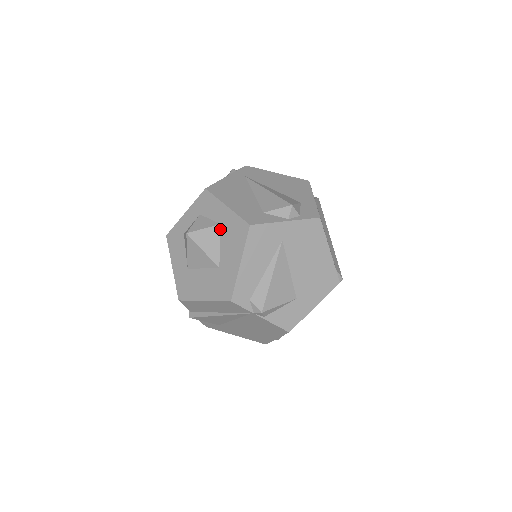
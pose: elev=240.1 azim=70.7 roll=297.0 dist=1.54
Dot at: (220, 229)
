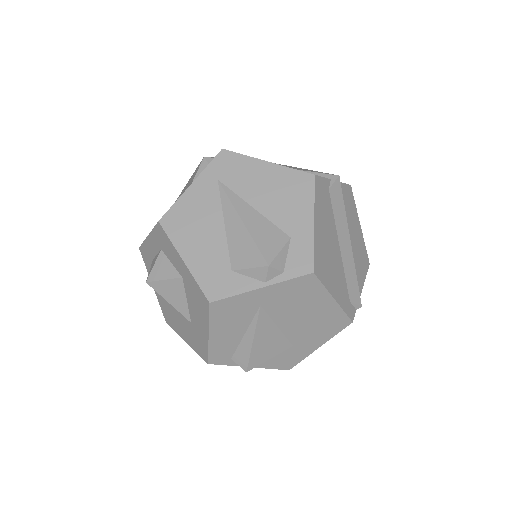
Dot at: (183, 283)
